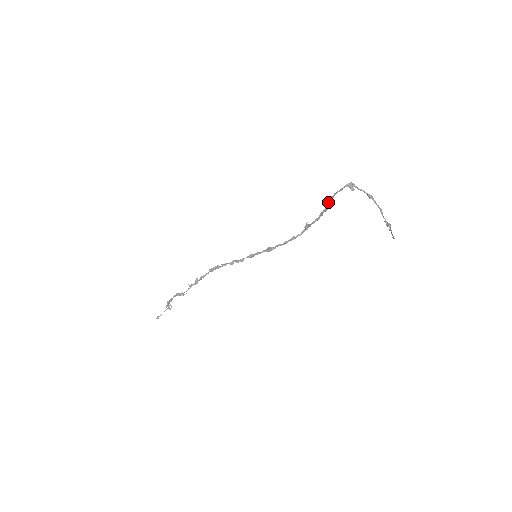
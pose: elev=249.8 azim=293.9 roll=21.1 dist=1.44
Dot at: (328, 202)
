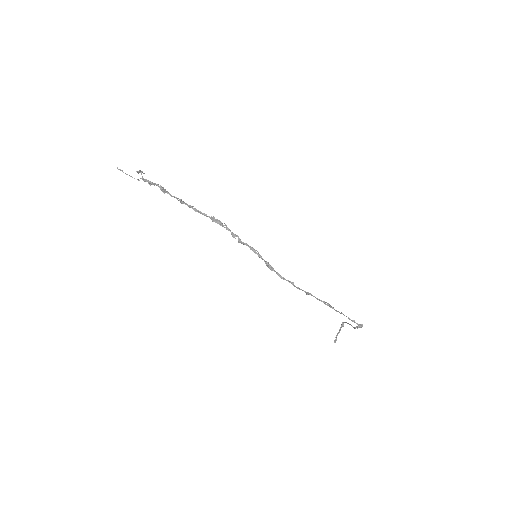
Dot at: occluded
